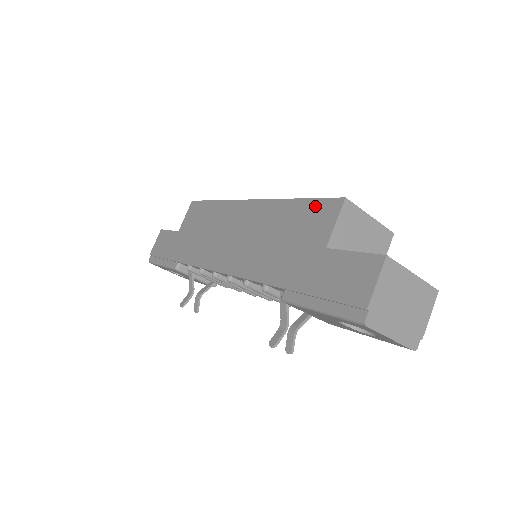
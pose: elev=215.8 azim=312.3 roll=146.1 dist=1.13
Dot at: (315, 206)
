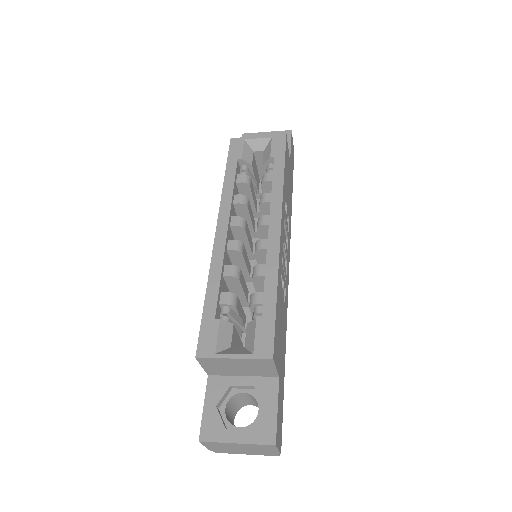
Dot at: occluded
